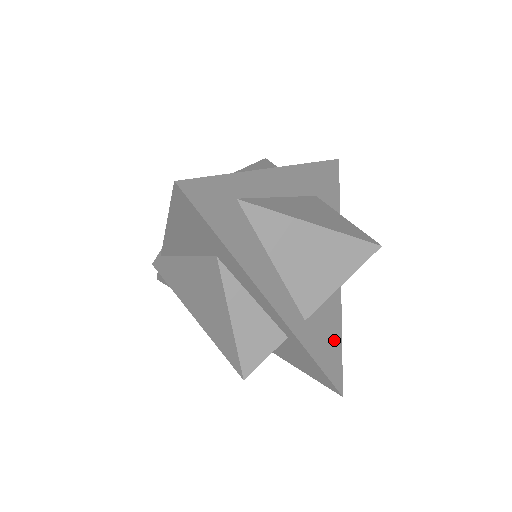
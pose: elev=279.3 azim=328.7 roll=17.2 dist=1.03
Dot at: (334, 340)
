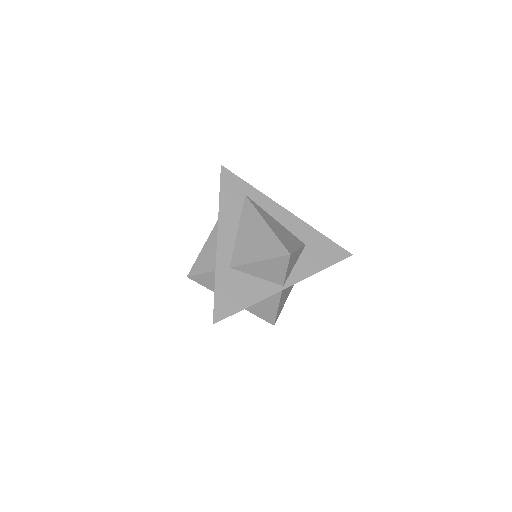
Dot at: (239, 300)
